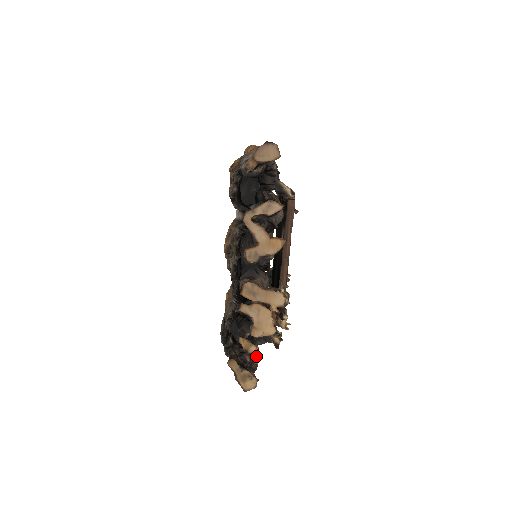
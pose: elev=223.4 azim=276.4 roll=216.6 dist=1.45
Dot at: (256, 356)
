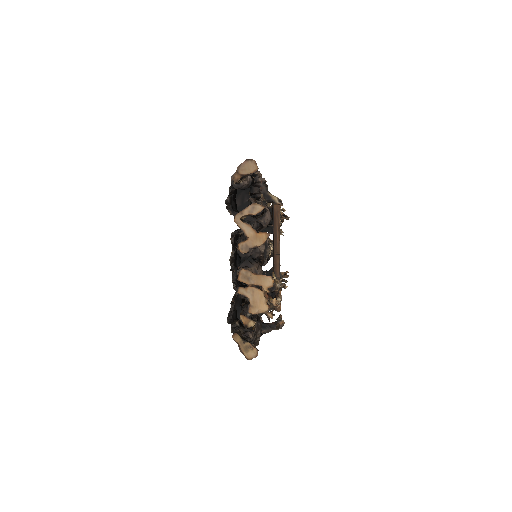
Dot at: (256, 331)
